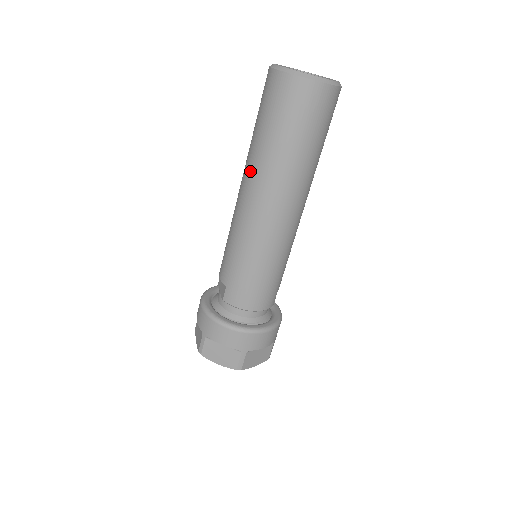
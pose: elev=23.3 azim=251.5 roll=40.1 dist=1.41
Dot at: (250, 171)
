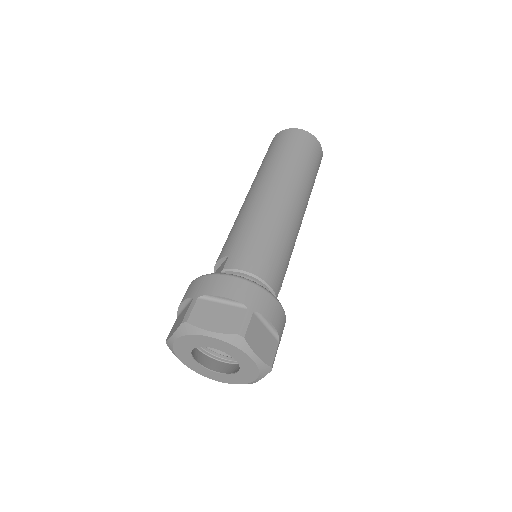
Dot at: (259, 176)
